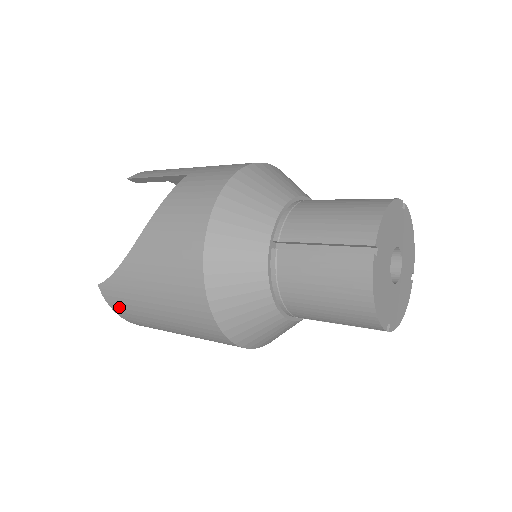
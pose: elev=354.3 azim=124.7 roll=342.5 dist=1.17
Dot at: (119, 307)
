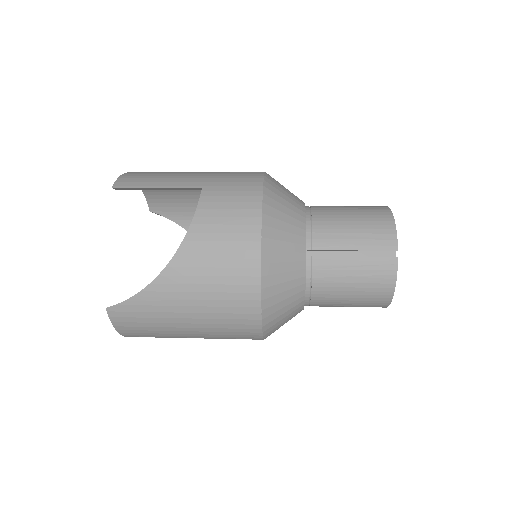
Dot at: (129, 326)
